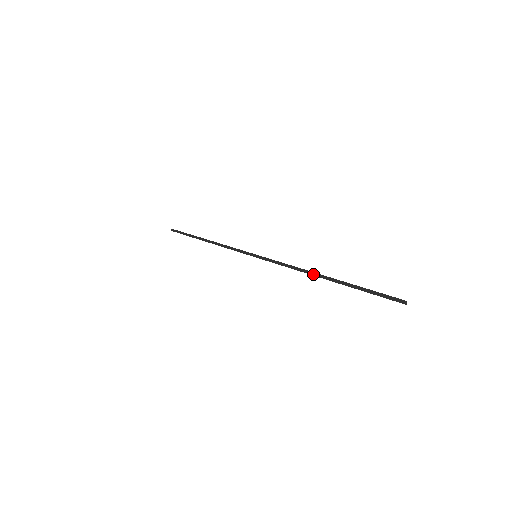
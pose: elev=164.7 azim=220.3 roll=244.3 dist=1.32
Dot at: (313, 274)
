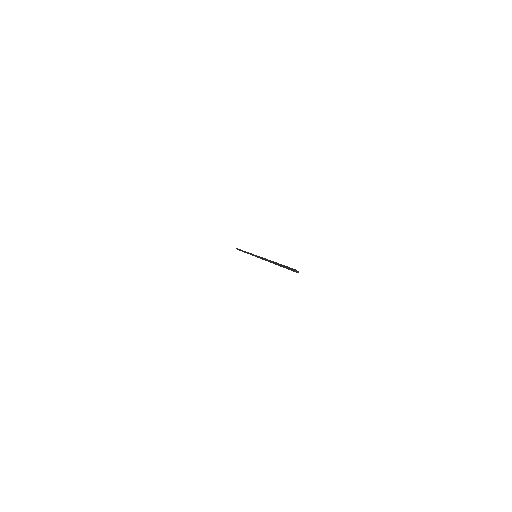
Dot at: (270, 262)
